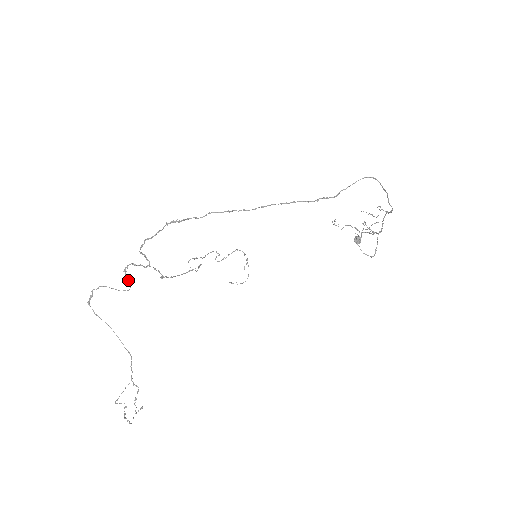
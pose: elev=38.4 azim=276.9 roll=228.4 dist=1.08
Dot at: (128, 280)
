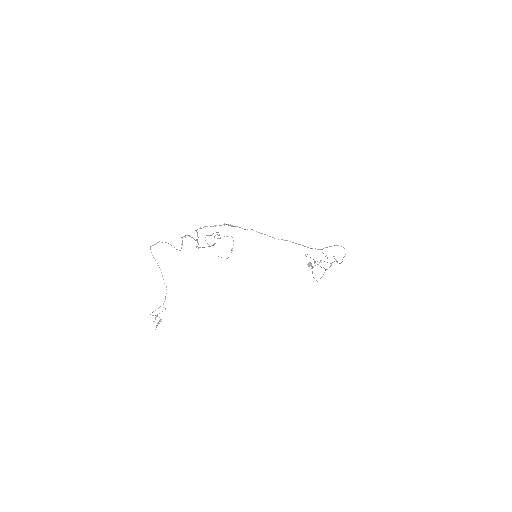
Dot at: (182, 244)
